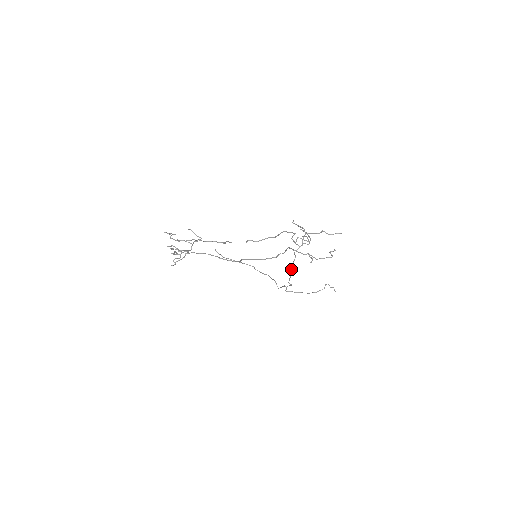
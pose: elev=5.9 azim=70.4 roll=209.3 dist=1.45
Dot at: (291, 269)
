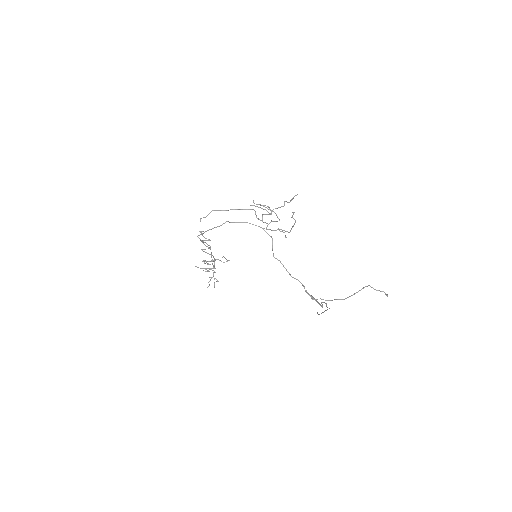
Dot at: occluded
